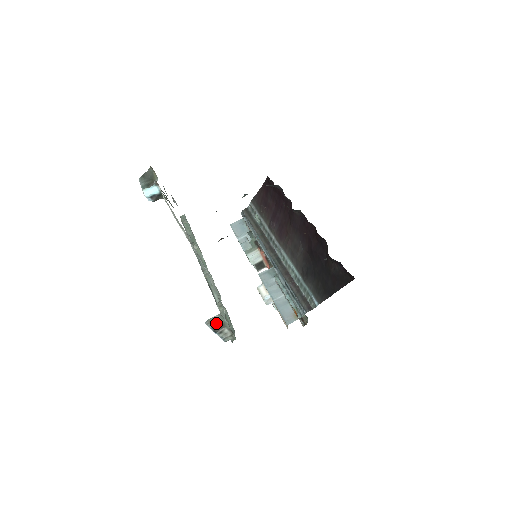
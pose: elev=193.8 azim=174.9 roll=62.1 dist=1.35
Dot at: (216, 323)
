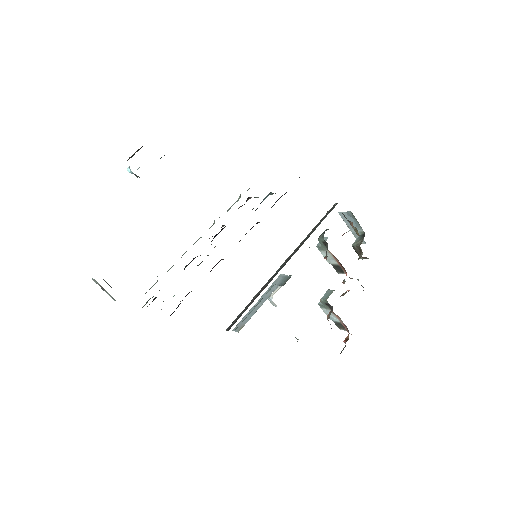
Dot at: (99, 284)
